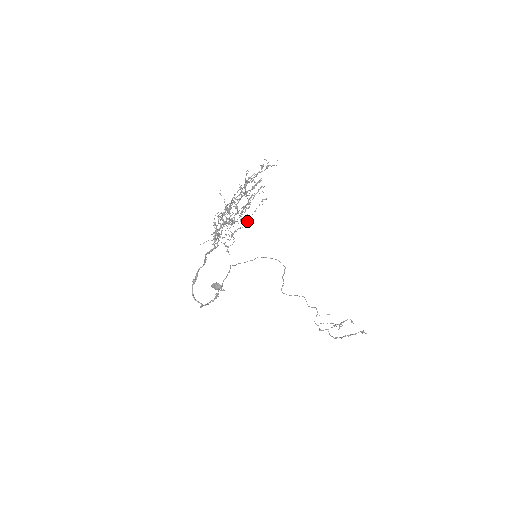
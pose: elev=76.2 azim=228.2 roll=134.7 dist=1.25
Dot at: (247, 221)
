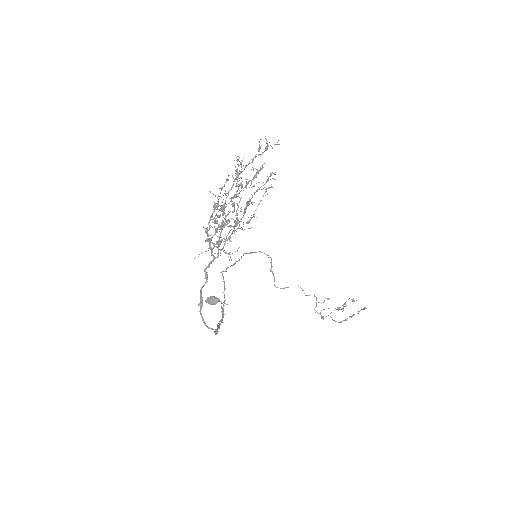
Dot at: (251, 218)
